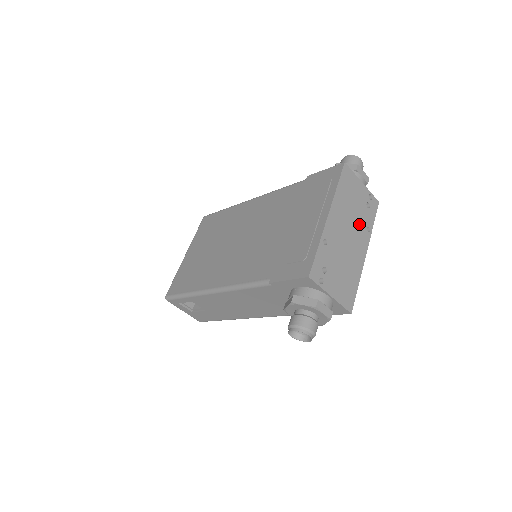
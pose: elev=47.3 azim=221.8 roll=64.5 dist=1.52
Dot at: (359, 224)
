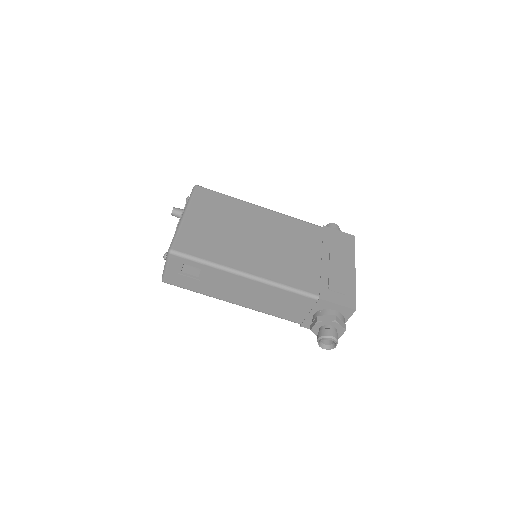
Dot at: occluded
